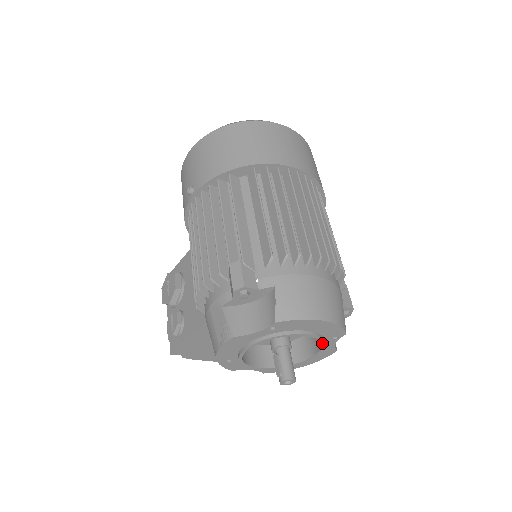
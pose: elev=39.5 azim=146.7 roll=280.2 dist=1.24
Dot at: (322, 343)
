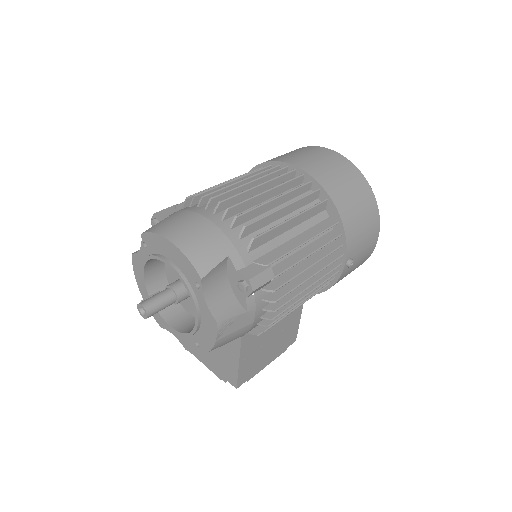
Dot at: (186, 287)
